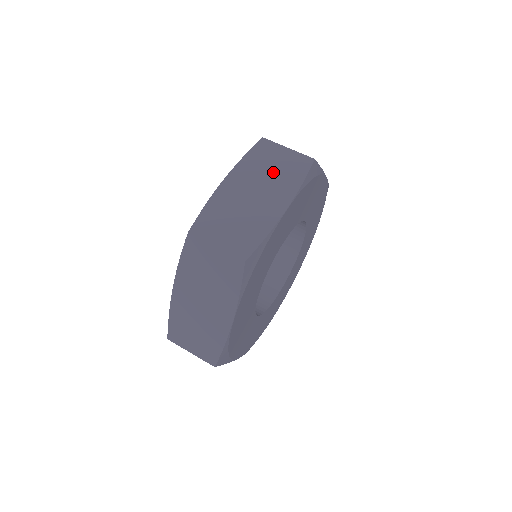
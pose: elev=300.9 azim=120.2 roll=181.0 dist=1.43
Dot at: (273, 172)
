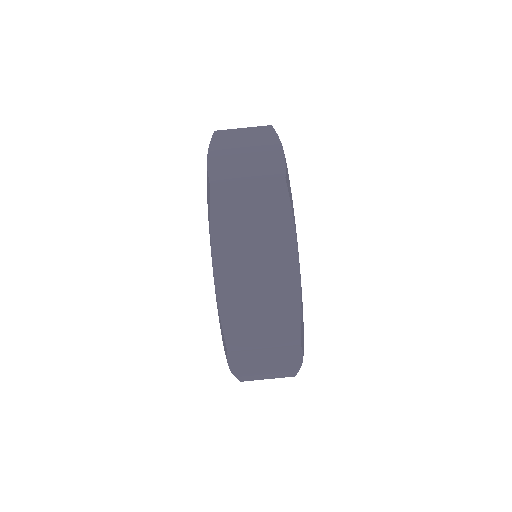
Dot at: (246, 139)
